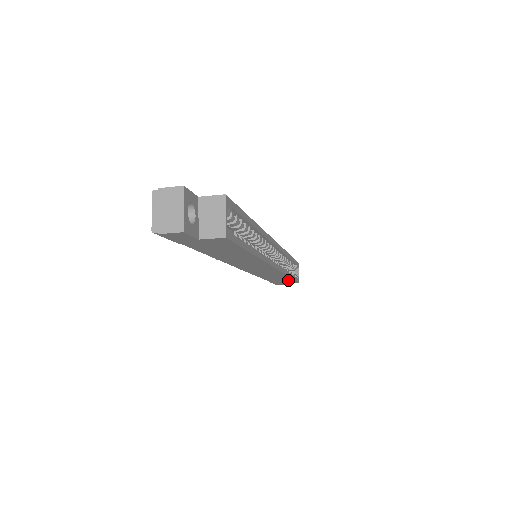
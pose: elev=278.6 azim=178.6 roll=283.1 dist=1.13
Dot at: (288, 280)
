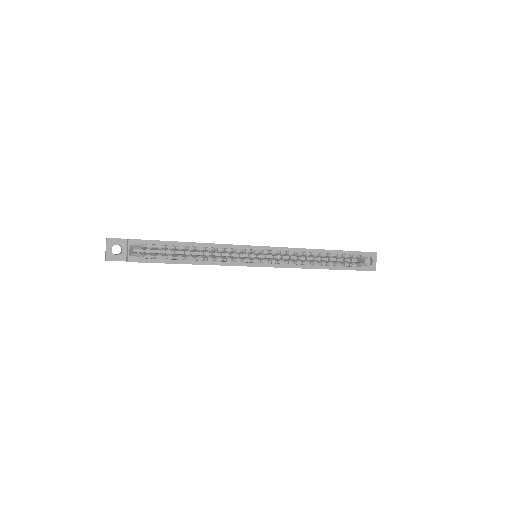
Dot at: occluded
